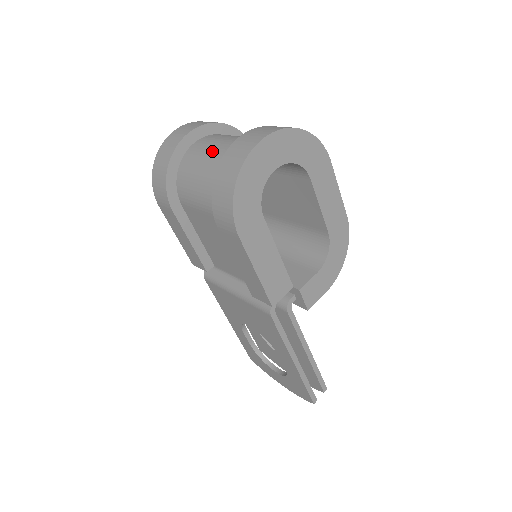
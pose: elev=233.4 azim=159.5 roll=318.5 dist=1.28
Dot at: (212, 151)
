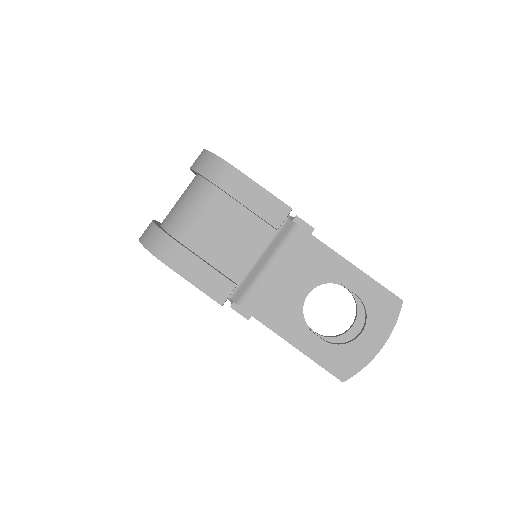
Dot at: occluded
